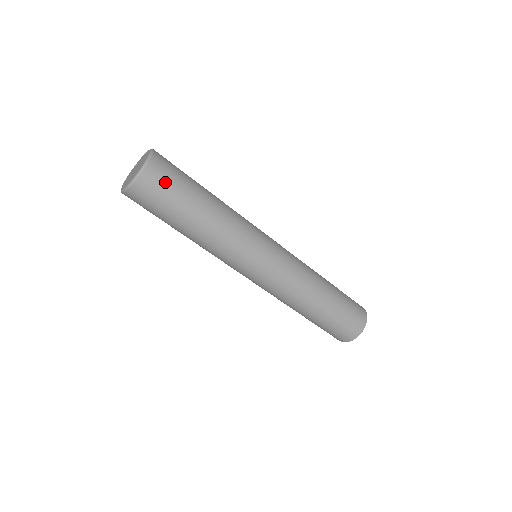
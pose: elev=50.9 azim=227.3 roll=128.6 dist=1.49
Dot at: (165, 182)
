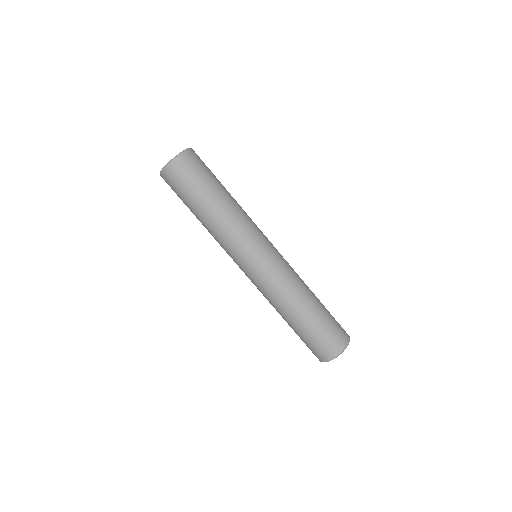
Dot at: (187, 174)
